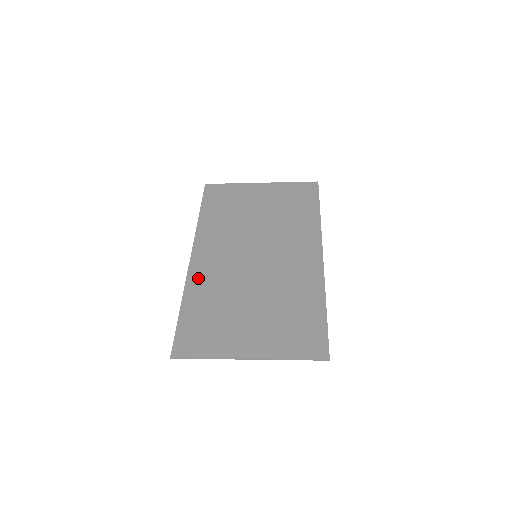
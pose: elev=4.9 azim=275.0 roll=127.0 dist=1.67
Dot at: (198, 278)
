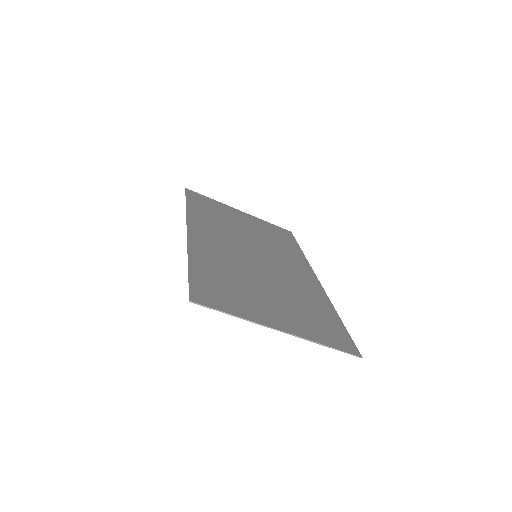
Dot at: (201, 248)
